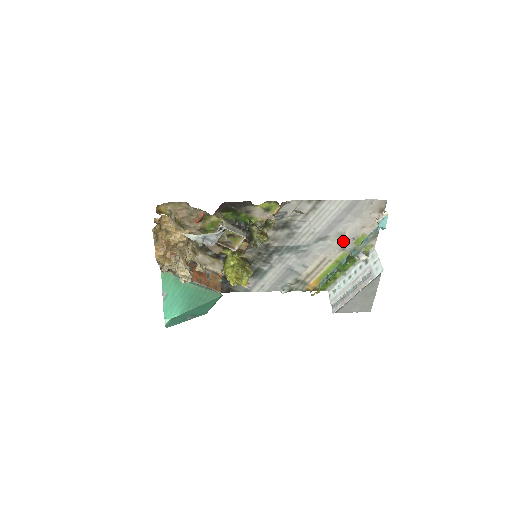
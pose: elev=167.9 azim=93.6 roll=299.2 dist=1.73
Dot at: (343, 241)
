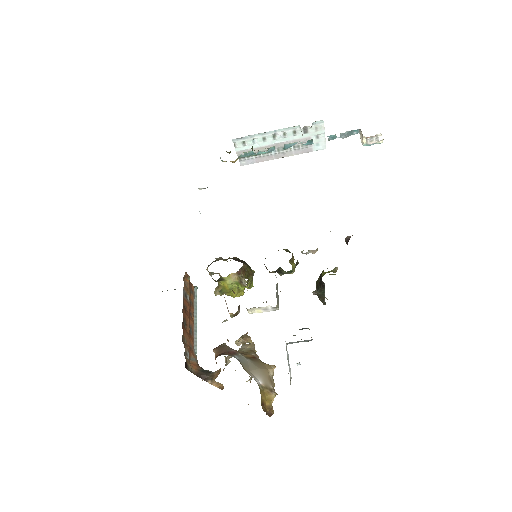
Dot at: occluded
